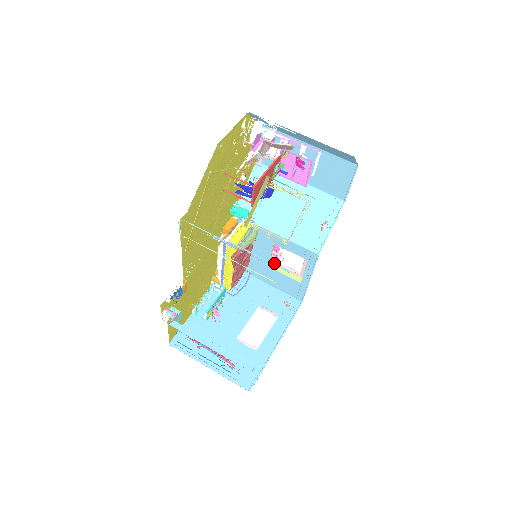
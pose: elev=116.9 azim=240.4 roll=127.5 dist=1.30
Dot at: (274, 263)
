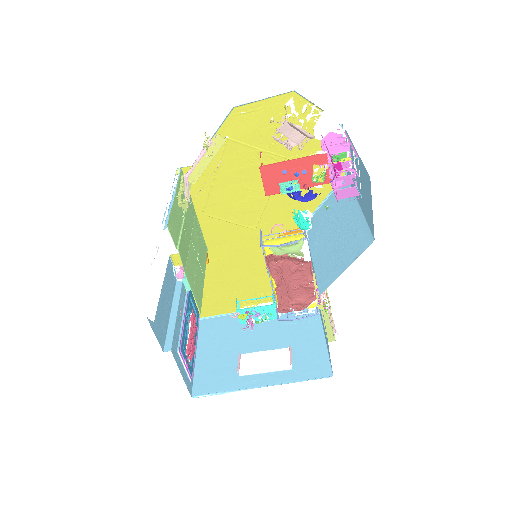
Dot at: (319, 303)
